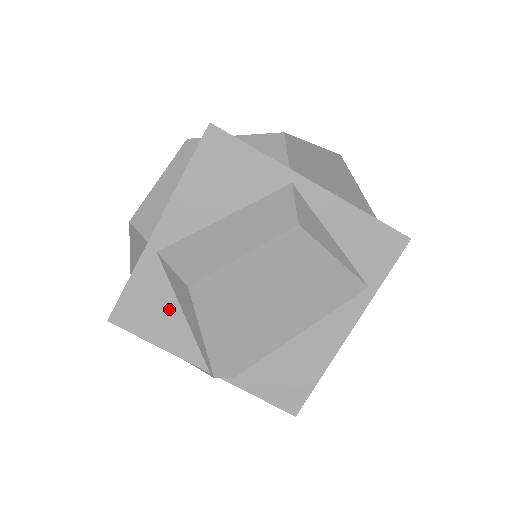
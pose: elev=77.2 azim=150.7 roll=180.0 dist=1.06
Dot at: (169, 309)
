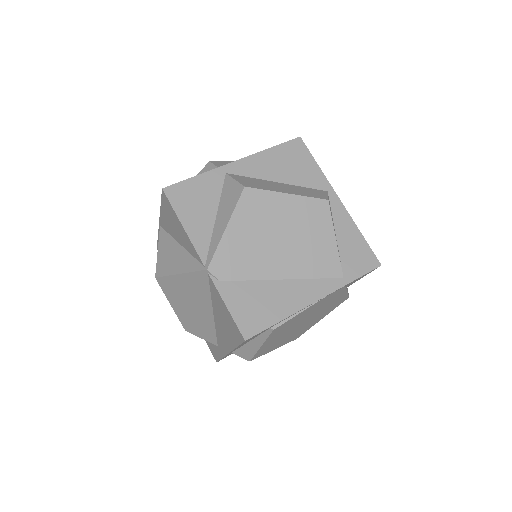
Dot at: (209, 208)
